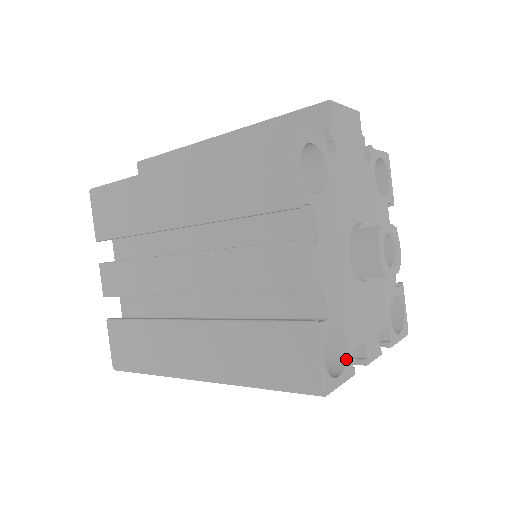
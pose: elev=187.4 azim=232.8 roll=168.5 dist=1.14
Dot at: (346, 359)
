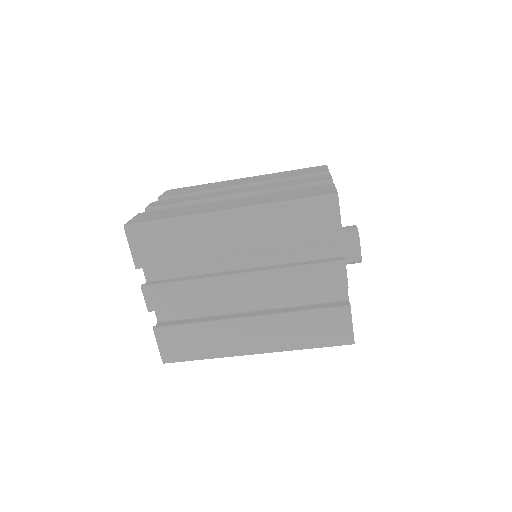
Dot at: occluded
